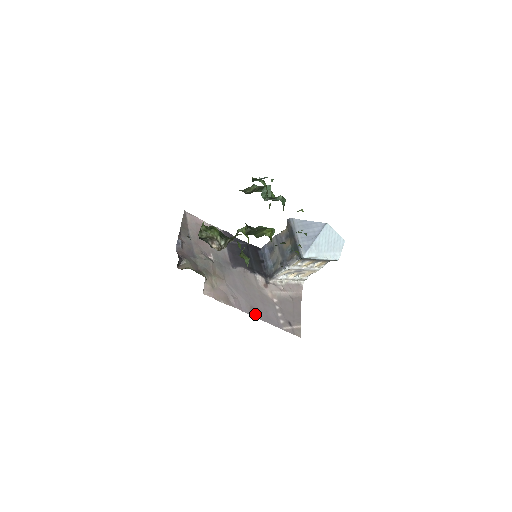
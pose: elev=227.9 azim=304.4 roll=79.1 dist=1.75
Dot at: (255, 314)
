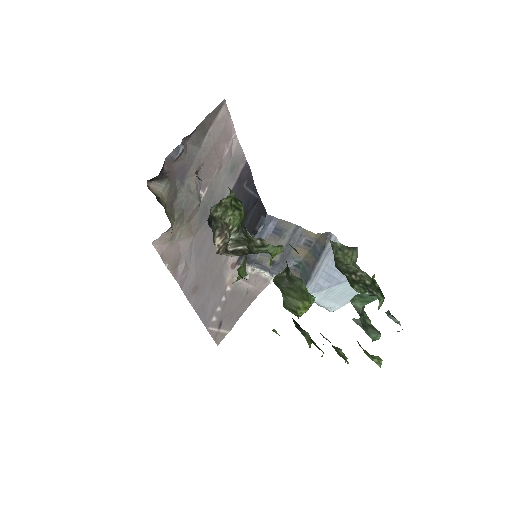
Dot at: (193, 298)
